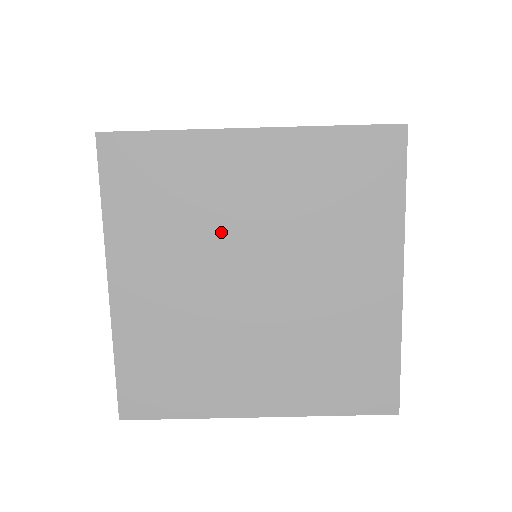
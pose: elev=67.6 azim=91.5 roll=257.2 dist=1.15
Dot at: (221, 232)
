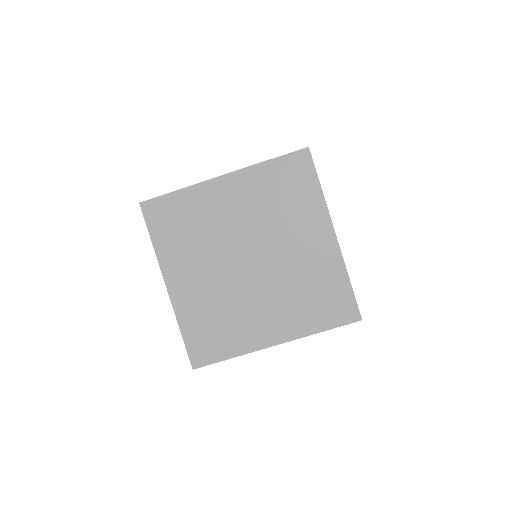
Dot at: (222, 238)
